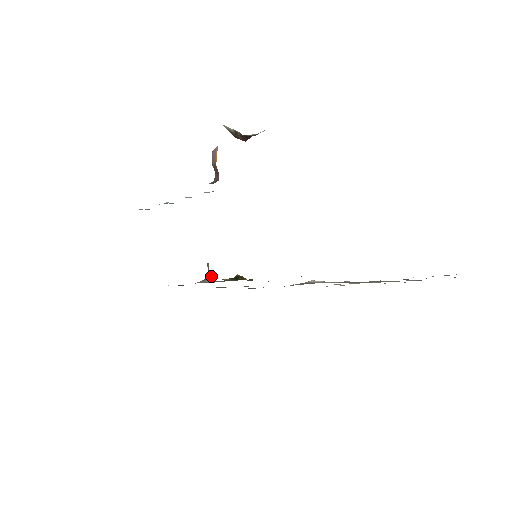
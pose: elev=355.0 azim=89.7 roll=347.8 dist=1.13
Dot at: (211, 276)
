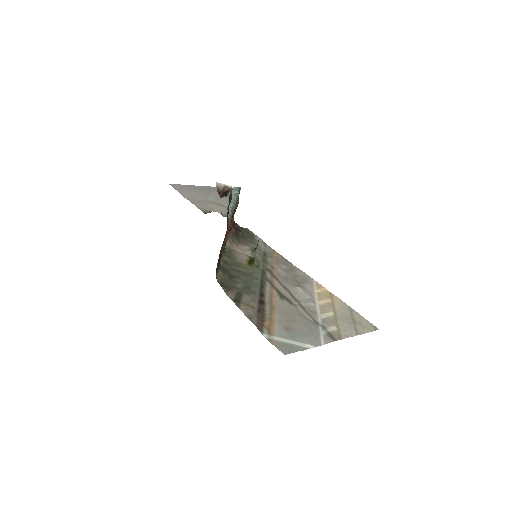
Dot at: (257, 249)
